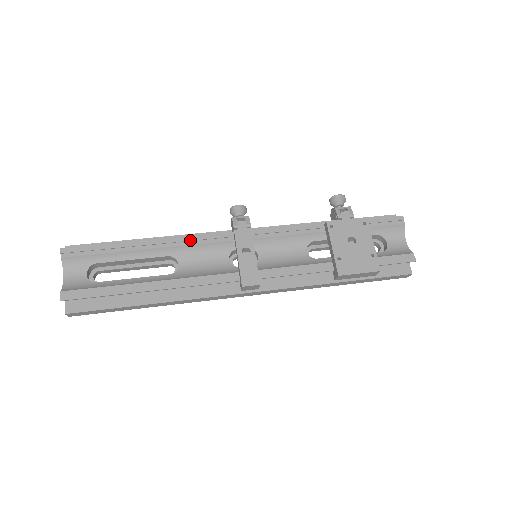
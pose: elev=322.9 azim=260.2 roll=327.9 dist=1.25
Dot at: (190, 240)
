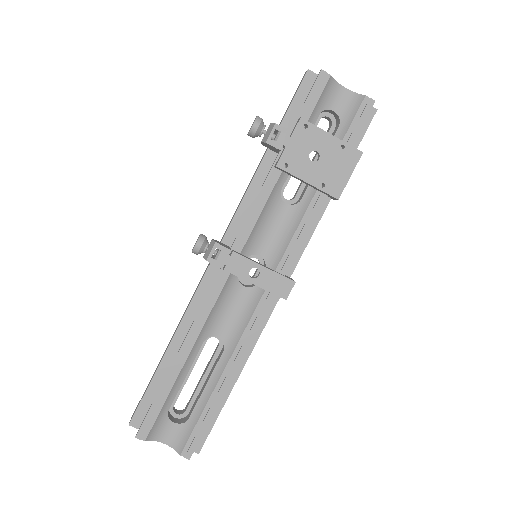
Dot at: (203, 315)
